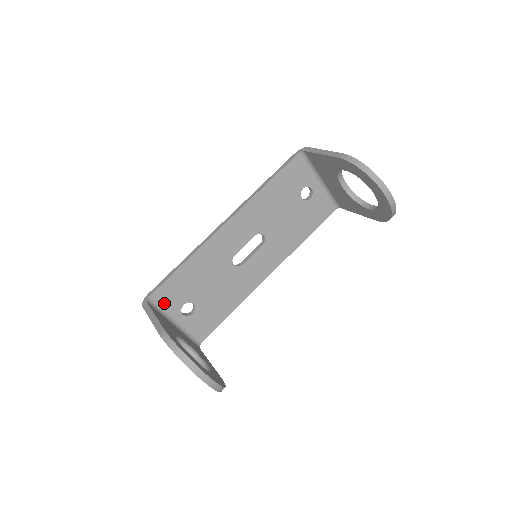
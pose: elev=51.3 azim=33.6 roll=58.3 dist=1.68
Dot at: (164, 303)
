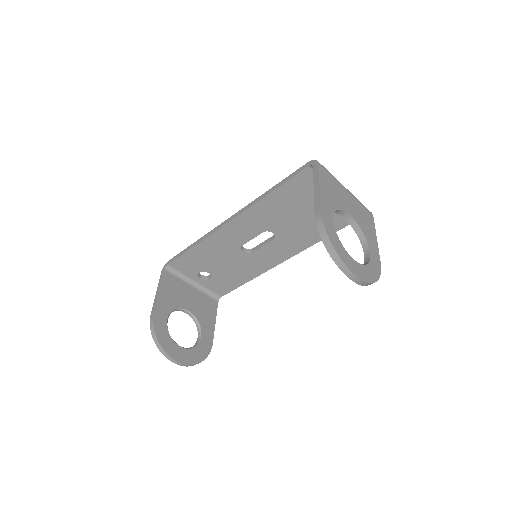
Dot at: (182, 270)
